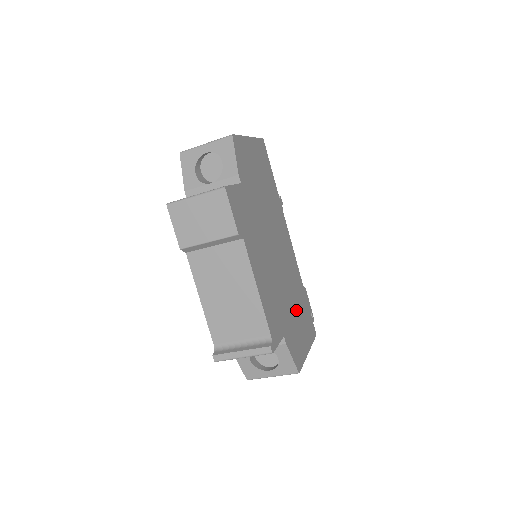
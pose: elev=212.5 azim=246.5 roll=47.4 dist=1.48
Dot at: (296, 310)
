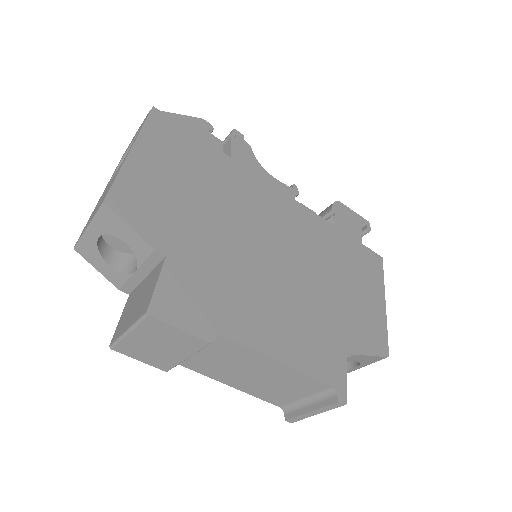
Dot at: (342, 280)
